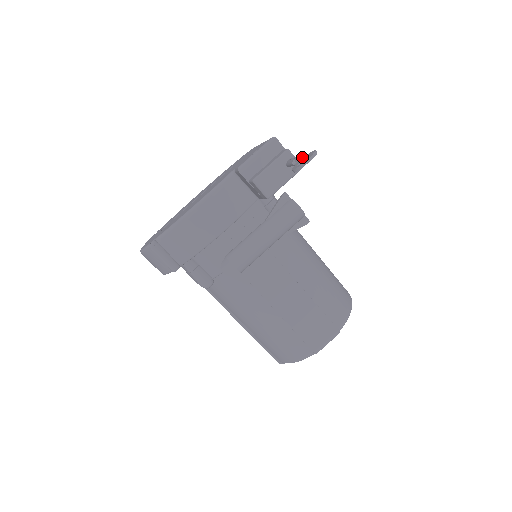
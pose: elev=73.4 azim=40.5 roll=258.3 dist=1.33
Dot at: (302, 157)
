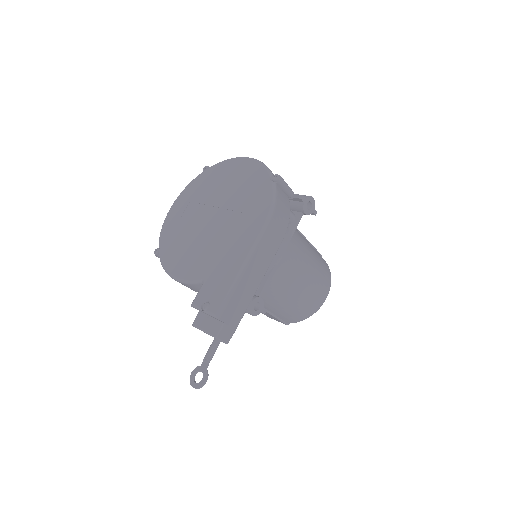
Dot at: (208, 364)
